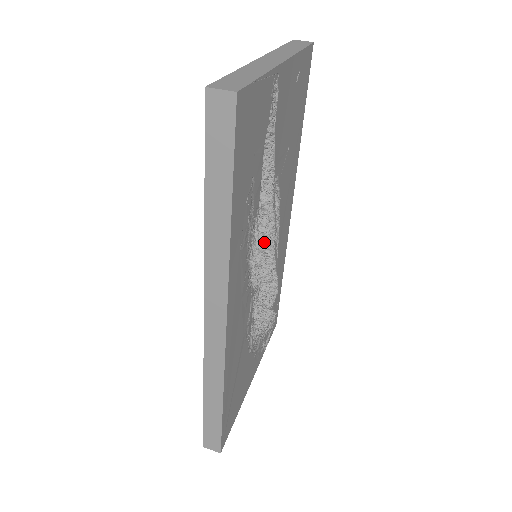
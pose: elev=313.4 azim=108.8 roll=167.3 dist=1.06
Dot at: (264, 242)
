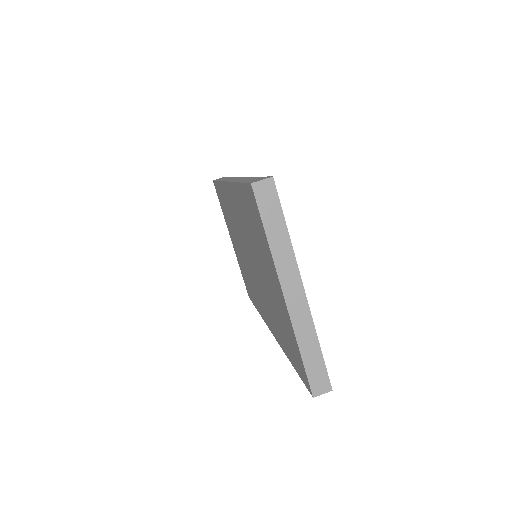
Dot at: occluded
